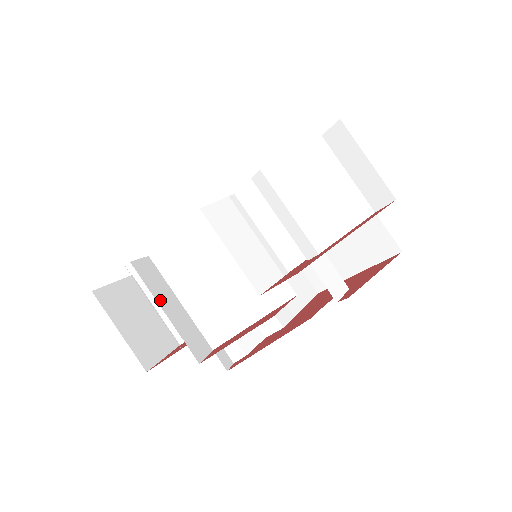
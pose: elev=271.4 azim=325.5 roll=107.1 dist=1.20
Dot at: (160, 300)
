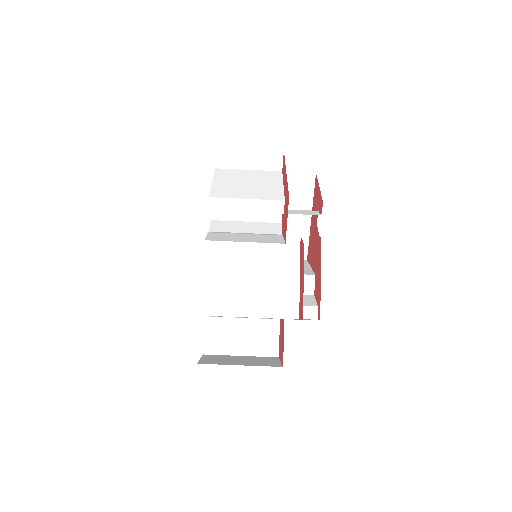
Dot at: occluded
